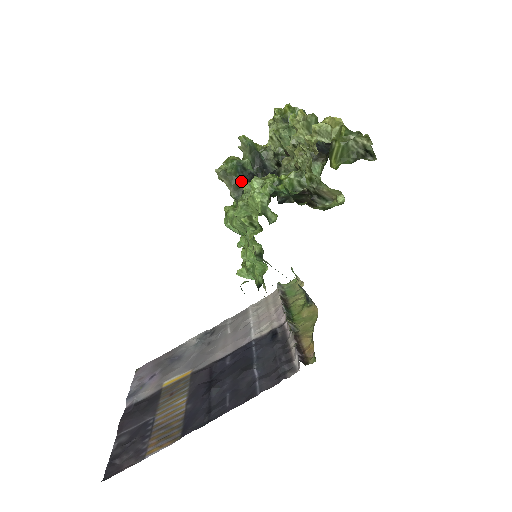
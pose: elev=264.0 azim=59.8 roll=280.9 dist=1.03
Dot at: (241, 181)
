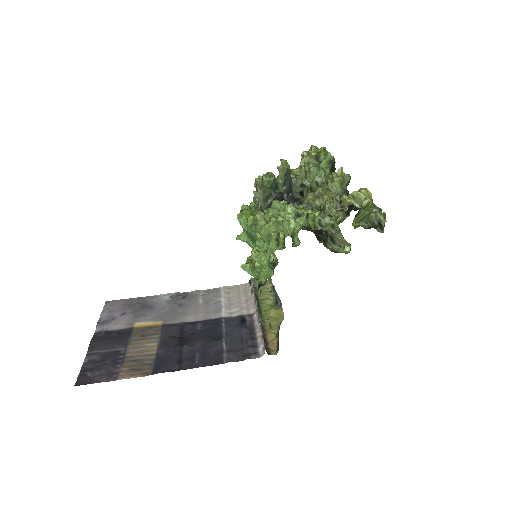
Dot at: (271, 195)
